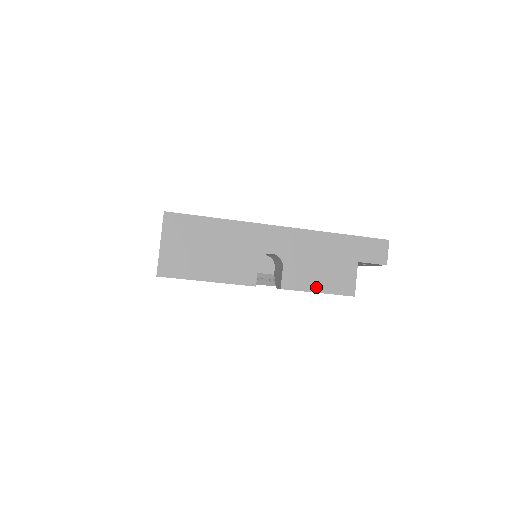
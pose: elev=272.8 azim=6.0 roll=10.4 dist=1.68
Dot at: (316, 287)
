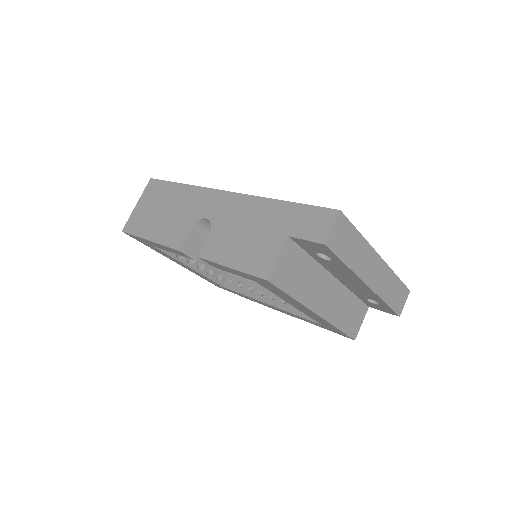
Dot at: (230, 260)
